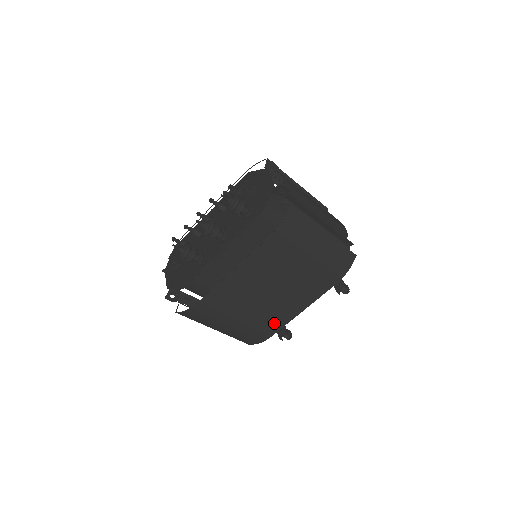
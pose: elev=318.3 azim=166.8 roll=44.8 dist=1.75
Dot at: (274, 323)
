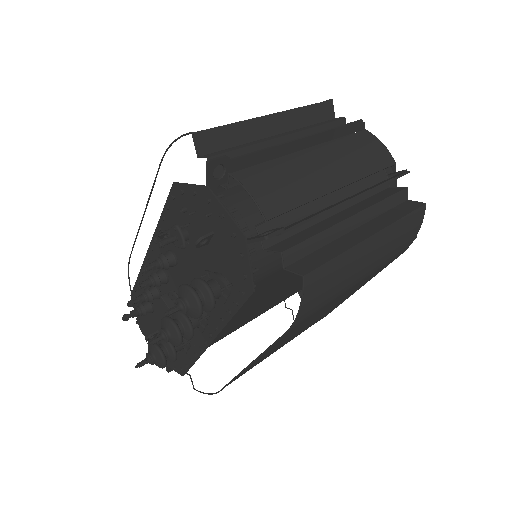
Dot at: (324, 315)
